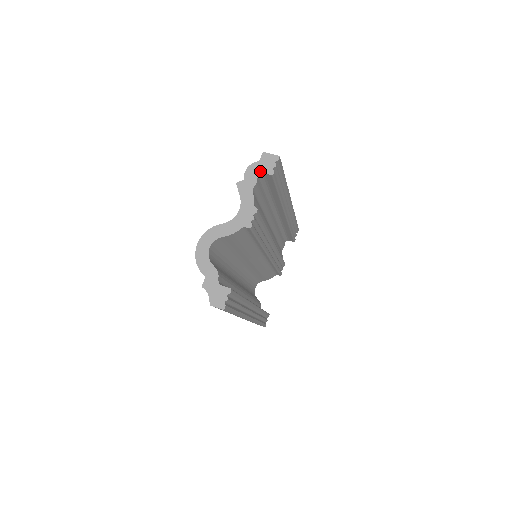
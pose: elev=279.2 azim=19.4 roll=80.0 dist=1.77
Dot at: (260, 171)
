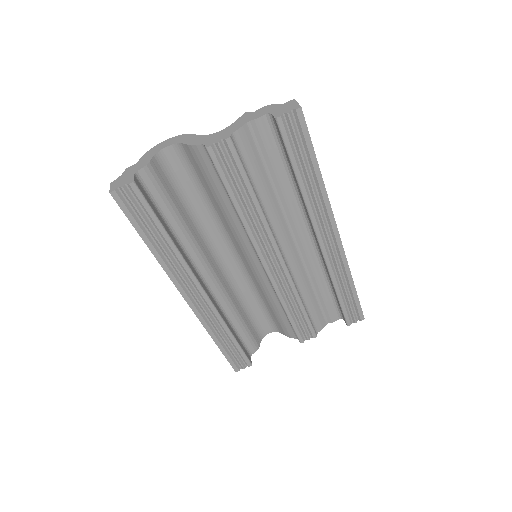
Dot at: (272, 111)
